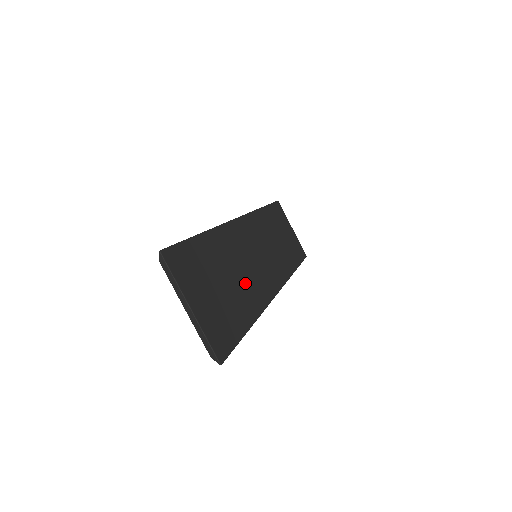
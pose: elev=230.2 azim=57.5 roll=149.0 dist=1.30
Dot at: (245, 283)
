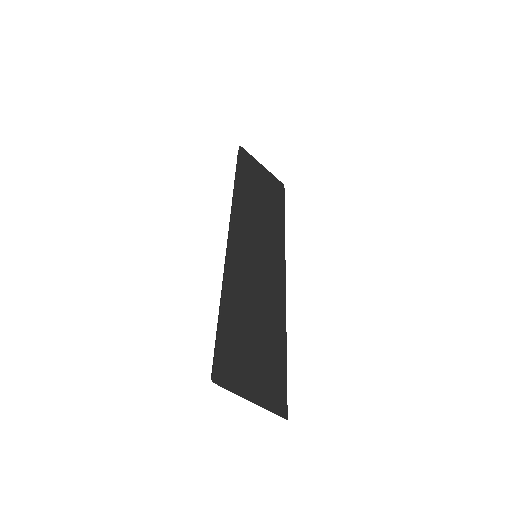
Dot at: (265, 310)
